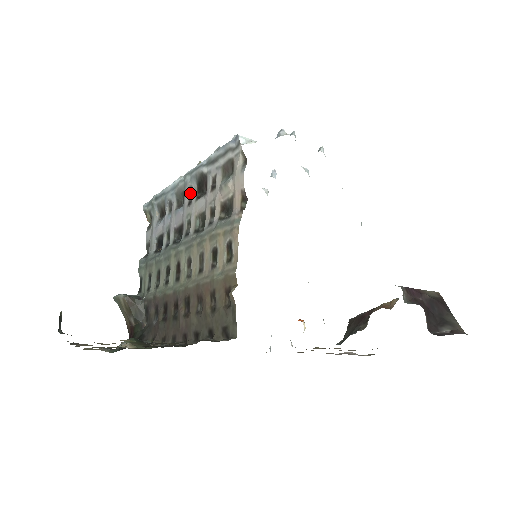
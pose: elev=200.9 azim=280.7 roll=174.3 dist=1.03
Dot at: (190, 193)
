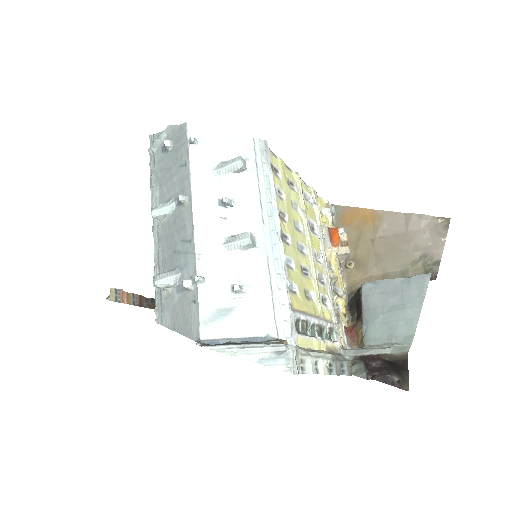
Dot at: occluded
